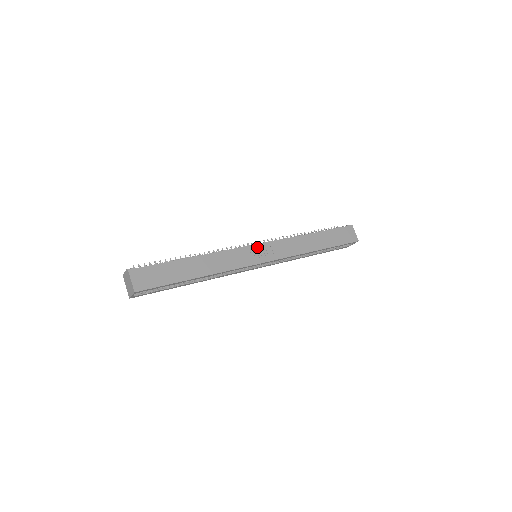
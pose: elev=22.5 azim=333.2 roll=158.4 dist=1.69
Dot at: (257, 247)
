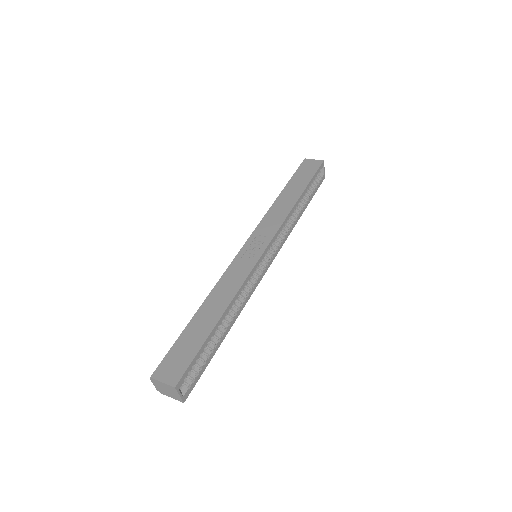
Dot at: (246, 247)
